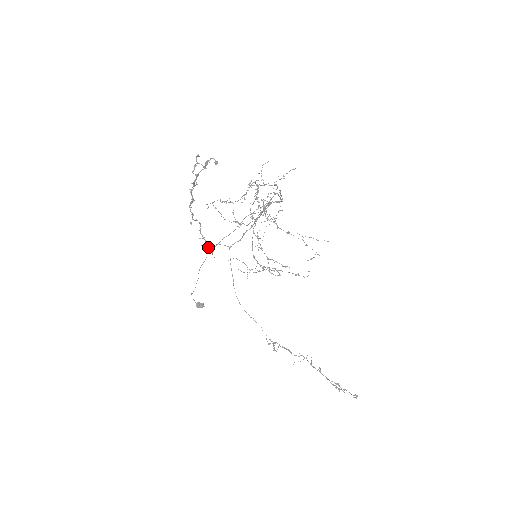
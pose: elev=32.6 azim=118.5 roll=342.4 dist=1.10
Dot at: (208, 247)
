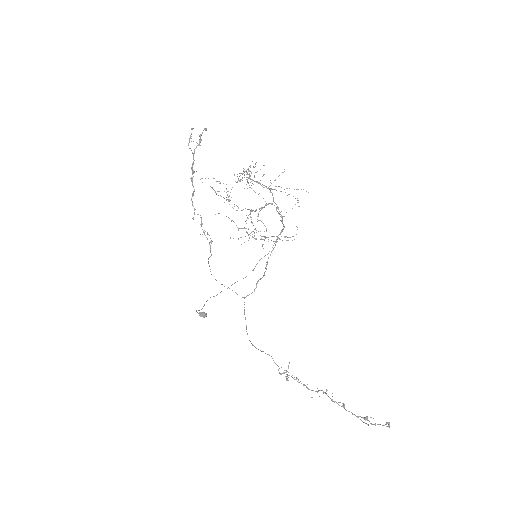
Dot at: occluded
